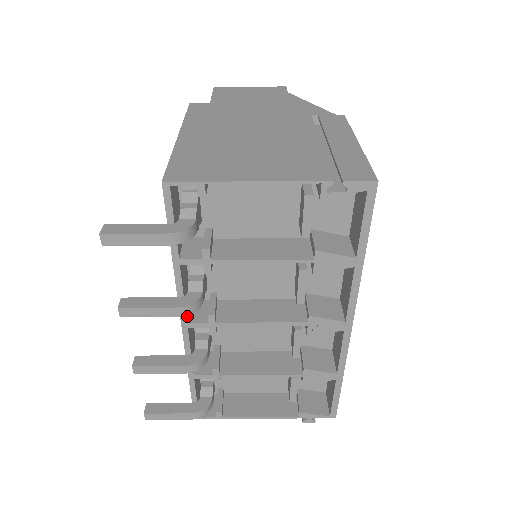
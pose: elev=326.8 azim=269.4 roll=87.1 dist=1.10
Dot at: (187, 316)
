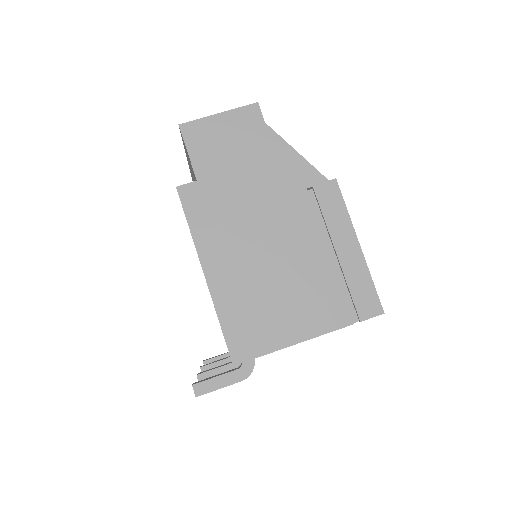
Dot at: occluded
